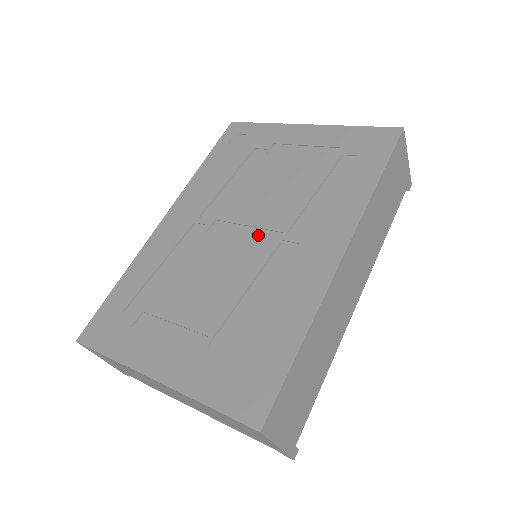
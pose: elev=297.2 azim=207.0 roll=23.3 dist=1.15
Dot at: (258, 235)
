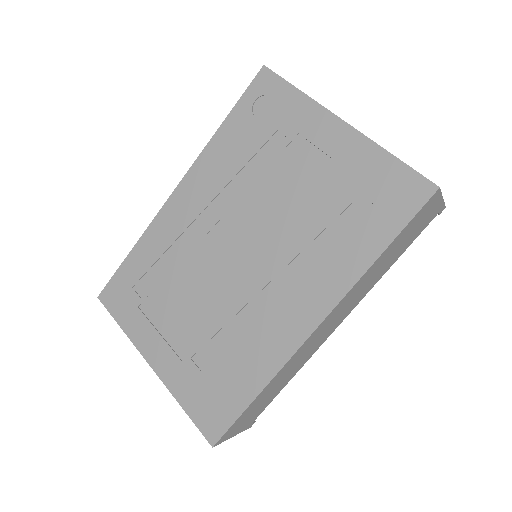
Dot at: (252, 262)
